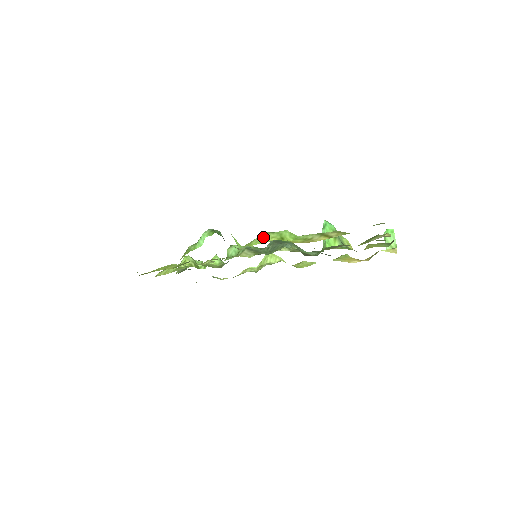
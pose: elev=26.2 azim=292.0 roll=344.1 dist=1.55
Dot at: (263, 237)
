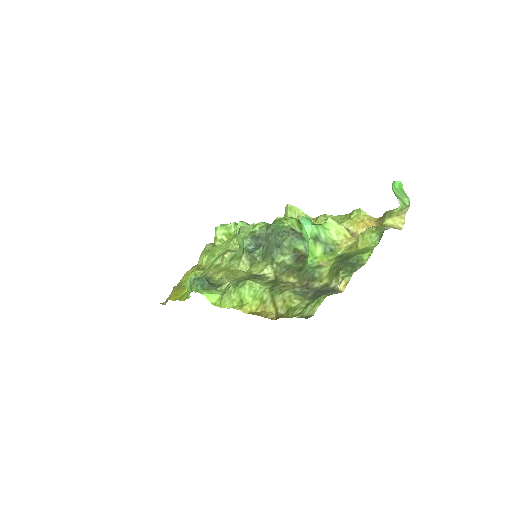
Dot at: (228, 296)
